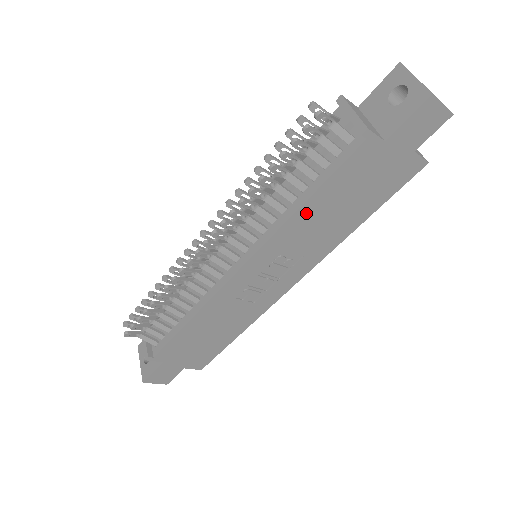
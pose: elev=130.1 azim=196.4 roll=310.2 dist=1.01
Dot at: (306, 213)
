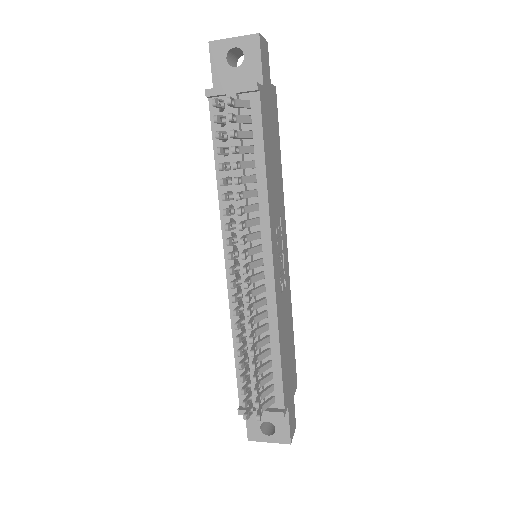
Dot at: (269, 178)
